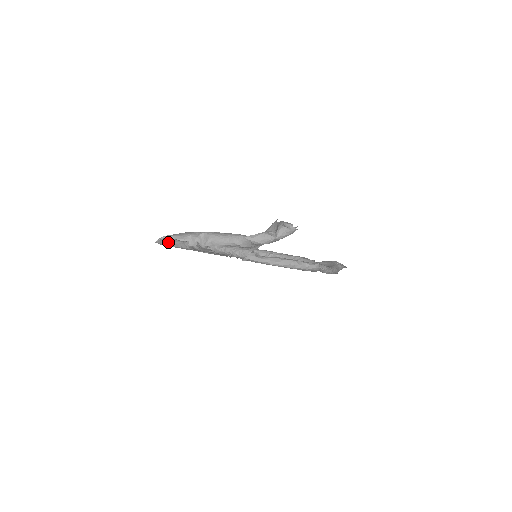
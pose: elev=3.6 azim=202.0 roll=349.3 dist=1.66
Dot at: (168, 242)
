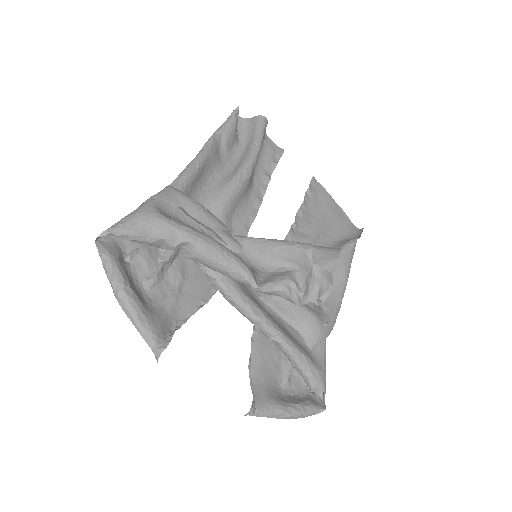
Dot at: (122, 308)
